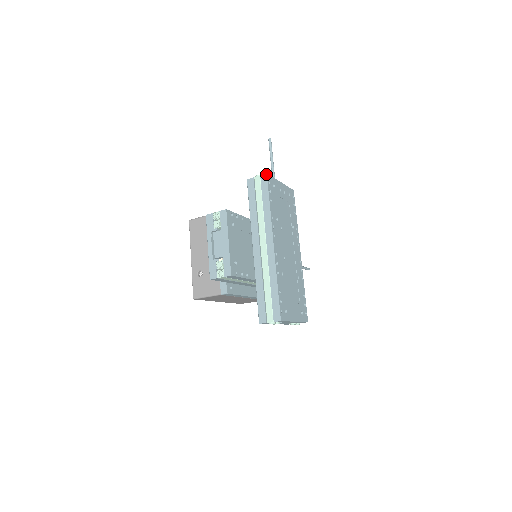
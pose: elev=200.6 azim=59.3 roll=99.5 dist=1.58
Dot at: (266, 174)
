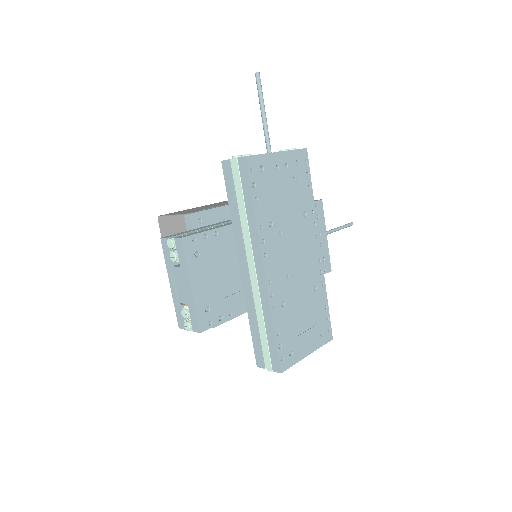
Dot at: (245, 157)
